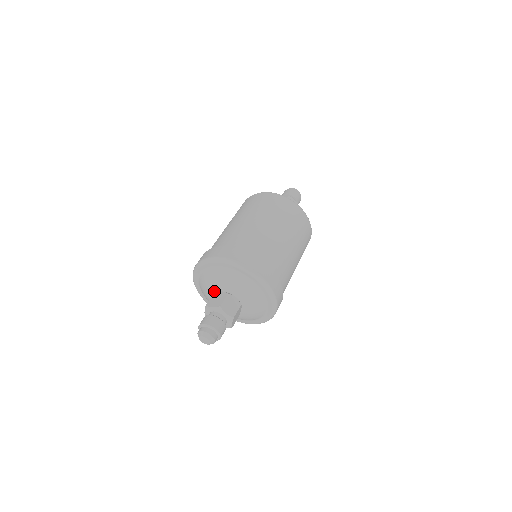
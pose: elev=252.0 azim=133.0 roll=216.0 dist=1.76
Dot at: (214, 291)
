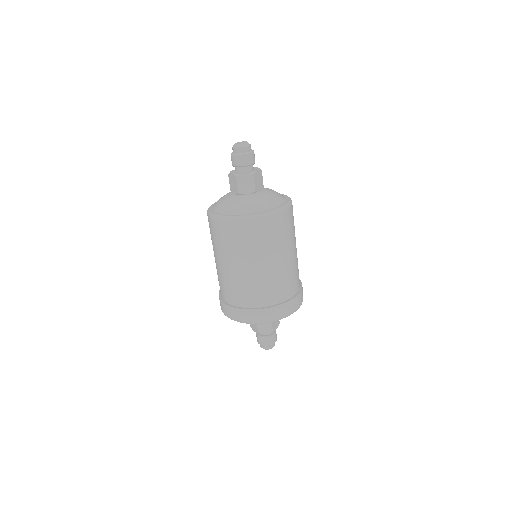
Dot at: occluded
